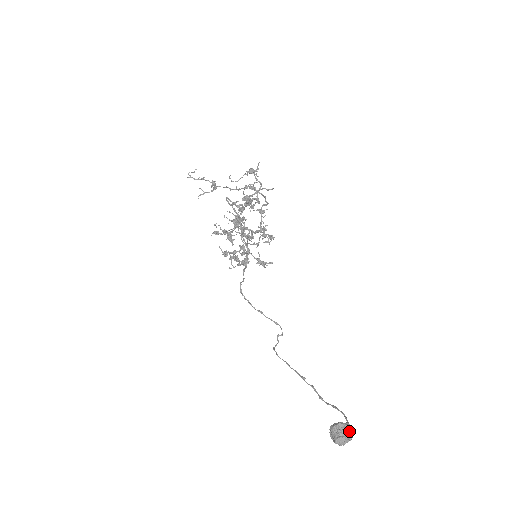
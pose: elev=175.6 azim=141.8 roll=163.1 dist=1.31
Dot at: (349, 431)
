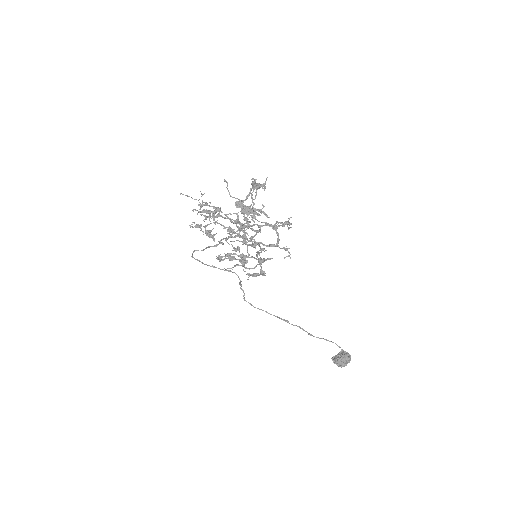
Dot at: (350, 358)
